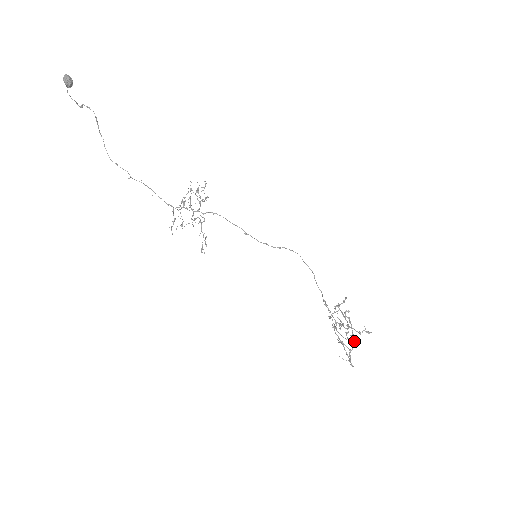
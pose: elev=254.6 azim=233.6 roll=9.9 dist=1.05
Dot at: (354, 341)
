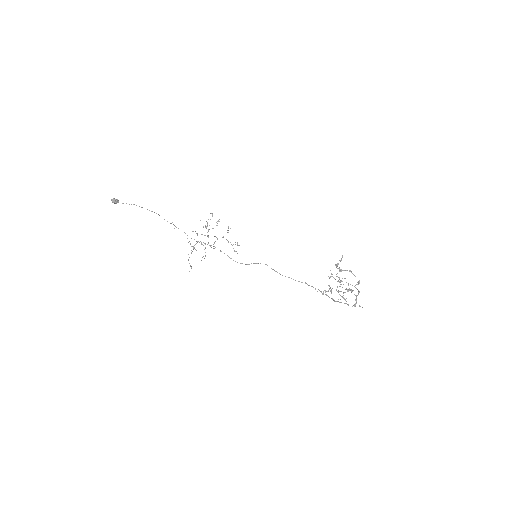
Dot at: (343, 298)
